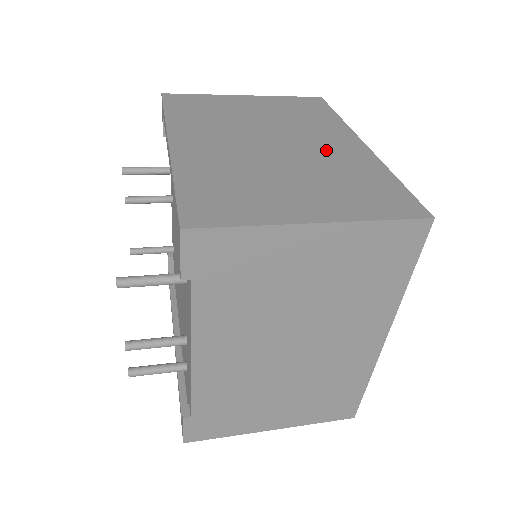
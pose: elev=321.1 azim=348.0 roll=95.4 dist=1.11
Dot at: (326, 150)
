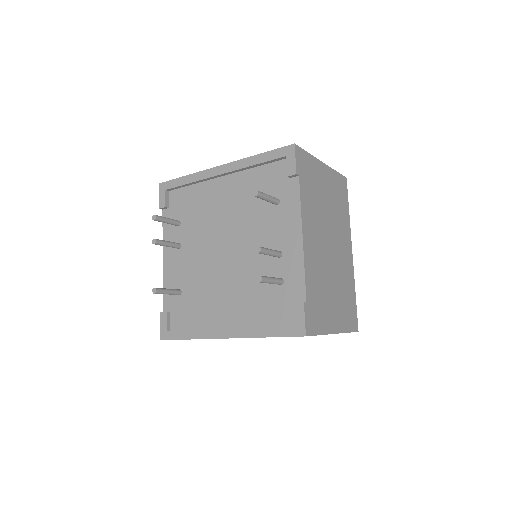
Dot at: occluded
